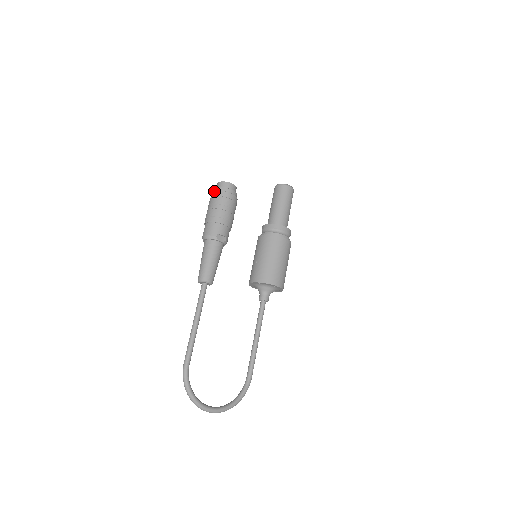
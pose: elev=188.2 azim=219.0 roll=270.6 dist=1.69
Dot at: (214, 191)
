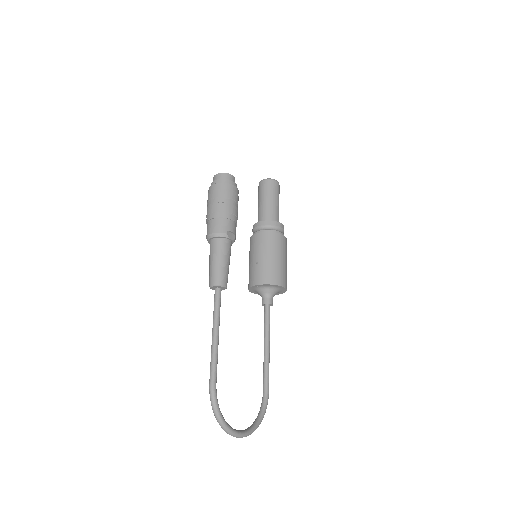
Dot at: (215, 183)
